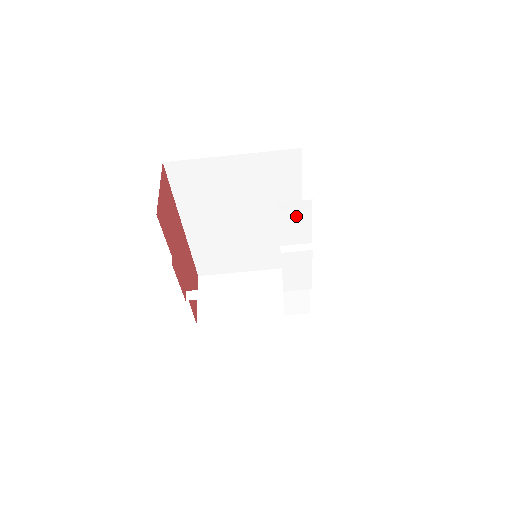
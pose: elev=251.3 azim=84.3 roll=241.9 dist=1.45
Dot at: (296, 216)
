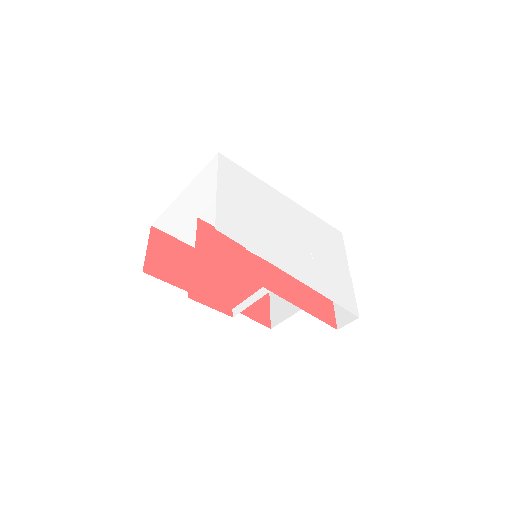
Dot at: occluded
